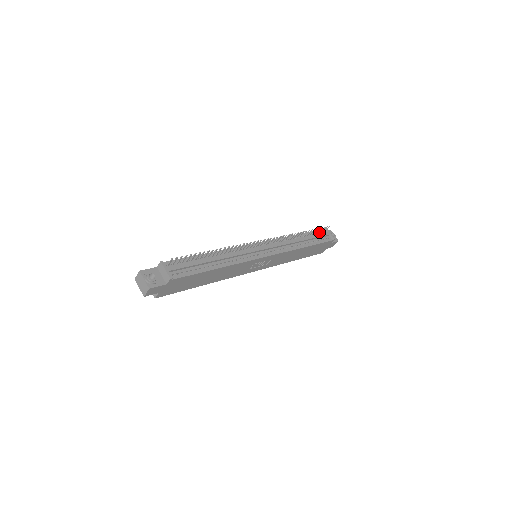
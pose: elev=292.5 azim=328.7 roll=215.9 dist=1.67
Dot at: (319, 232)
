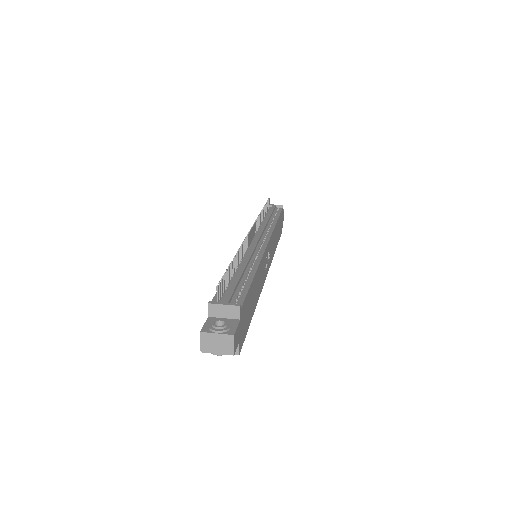
Dot at: (267, 210)
